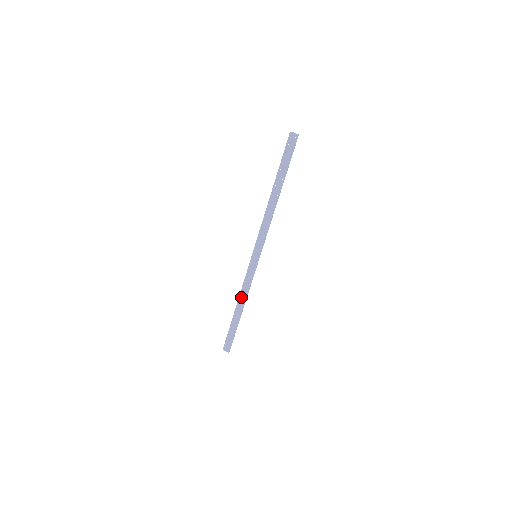
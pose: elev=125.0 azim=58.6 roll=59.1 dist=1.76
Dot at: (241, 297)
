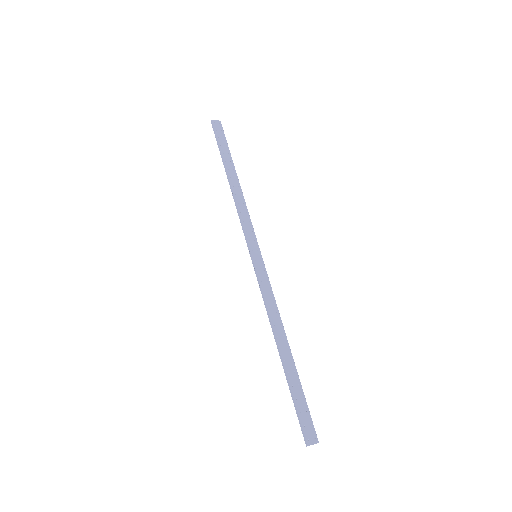
Dot at: (275, 325)
